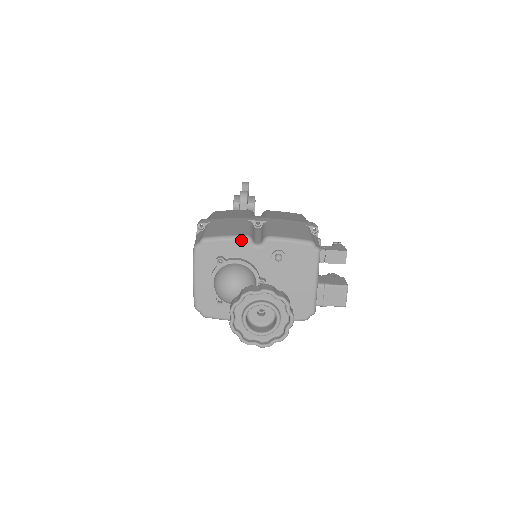
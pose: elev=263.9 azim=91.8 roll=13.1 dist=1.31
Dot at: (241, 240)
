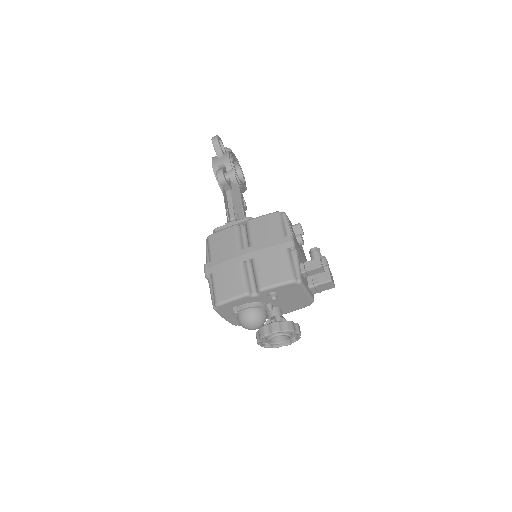
Dot at: (243, 298)
